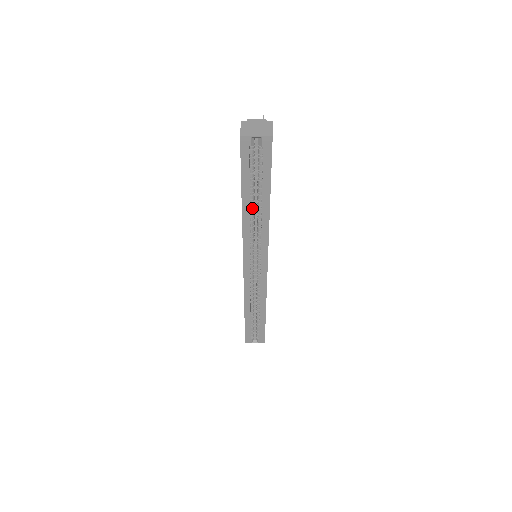
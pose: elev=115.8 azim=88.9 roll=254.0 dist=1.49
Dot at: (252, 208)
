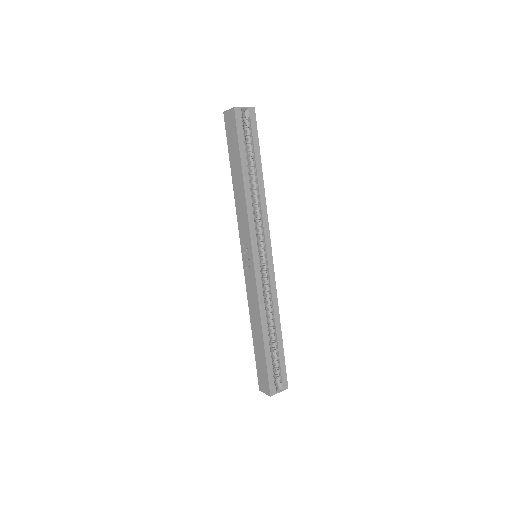
Dot at: (250, 184)
